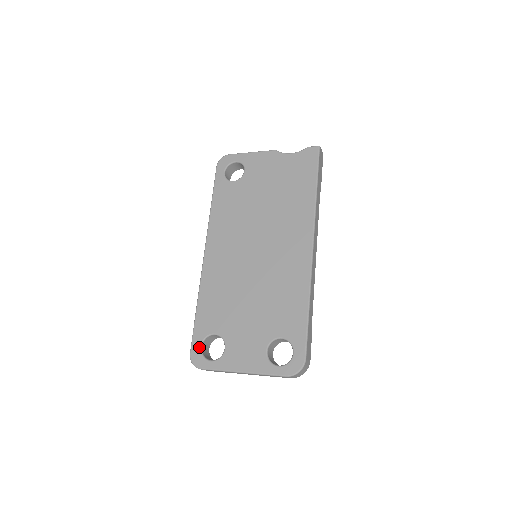
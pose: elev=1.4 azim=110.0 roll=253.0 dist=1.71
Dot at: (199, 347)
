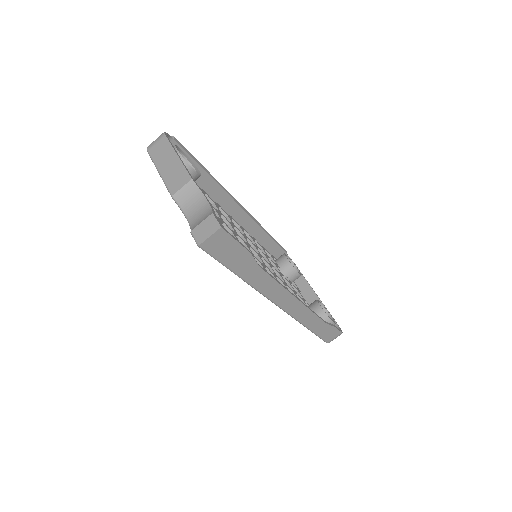
Dot at: occluded
